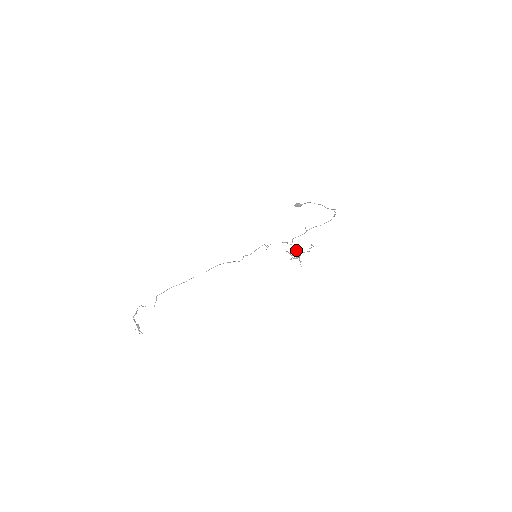
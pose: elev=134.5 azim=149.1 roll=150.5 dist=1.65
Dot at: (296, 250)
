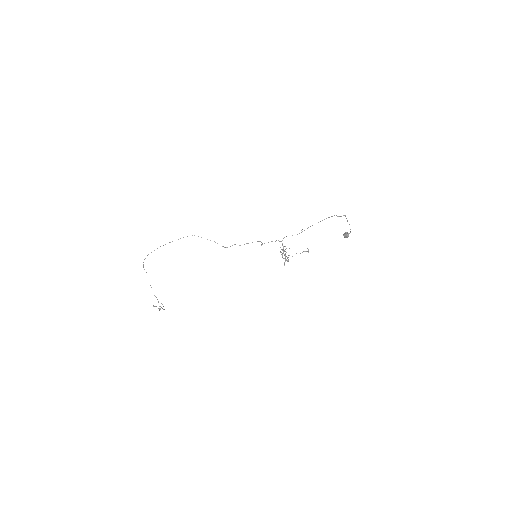
Dot at: (283, 247)
